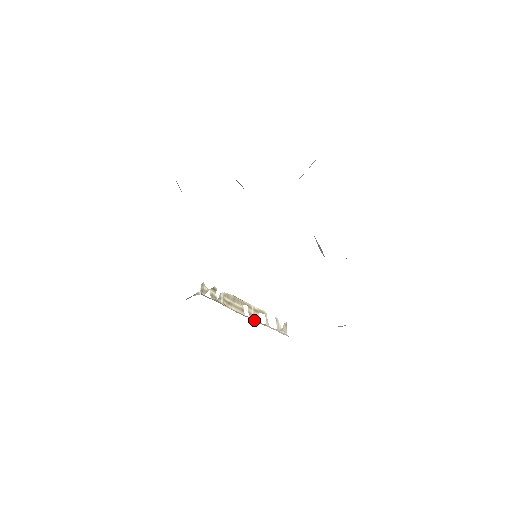
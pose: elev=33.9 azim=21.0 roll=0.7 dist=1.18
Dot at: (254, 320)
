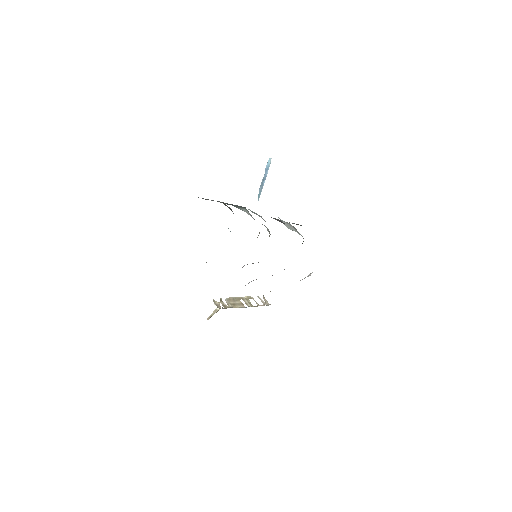
Dot at: occluded
